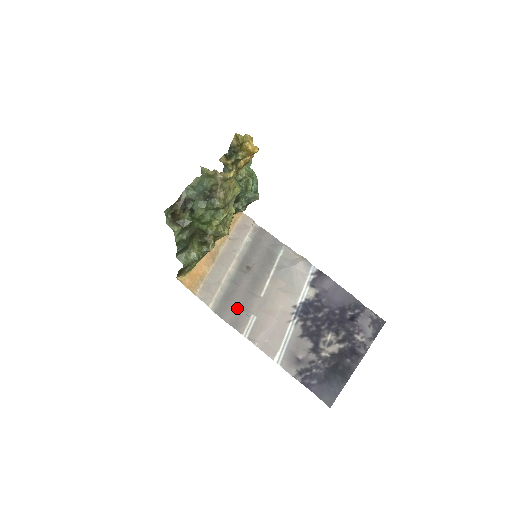
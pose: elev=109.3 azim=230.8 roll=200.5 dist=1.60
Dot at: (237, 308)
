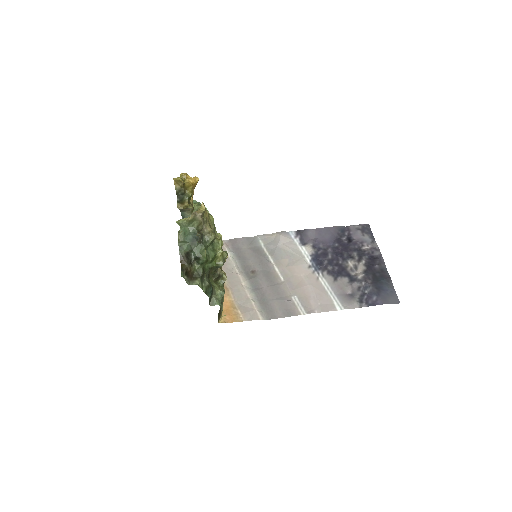
Dot at: (278, 303)
